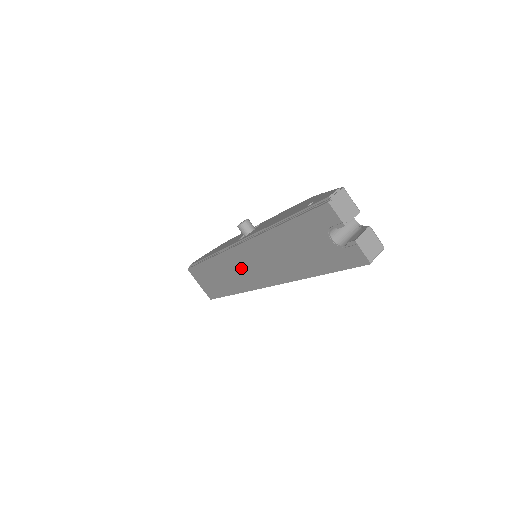
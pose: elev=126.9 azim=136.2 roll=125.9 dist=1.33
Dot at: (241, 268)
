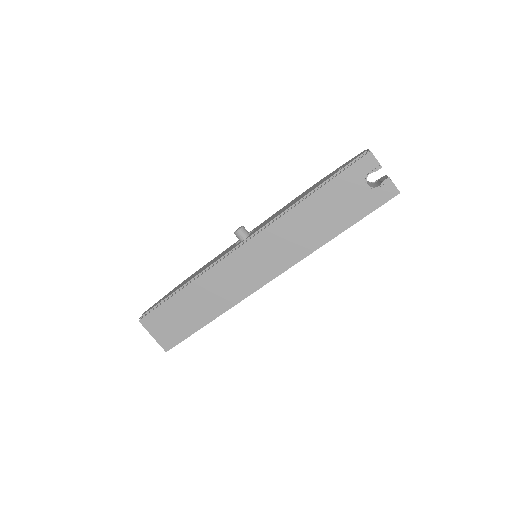
Dot at: (243, 270)
